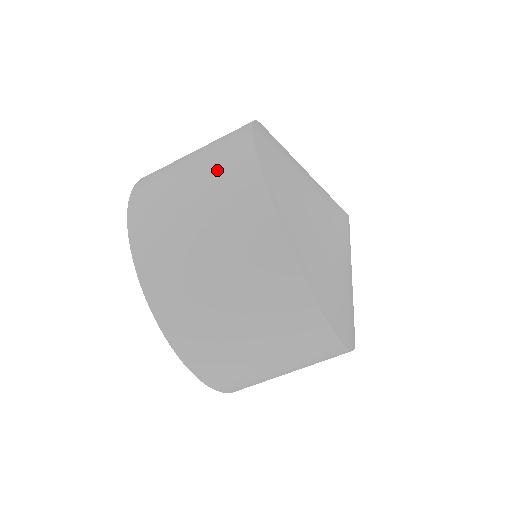
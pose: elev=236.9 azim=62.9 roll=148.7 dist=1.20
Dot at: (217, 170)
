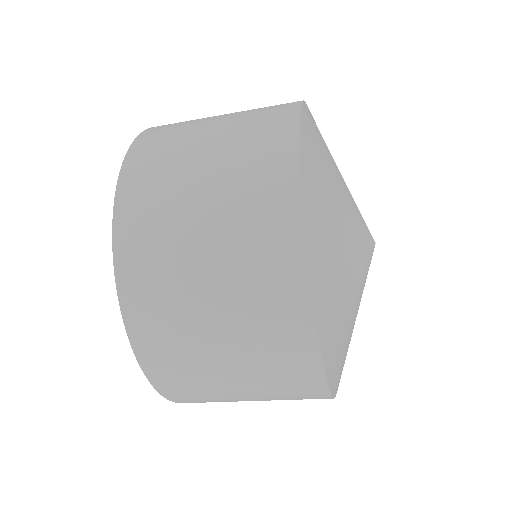
Dot at: (255, 303)
